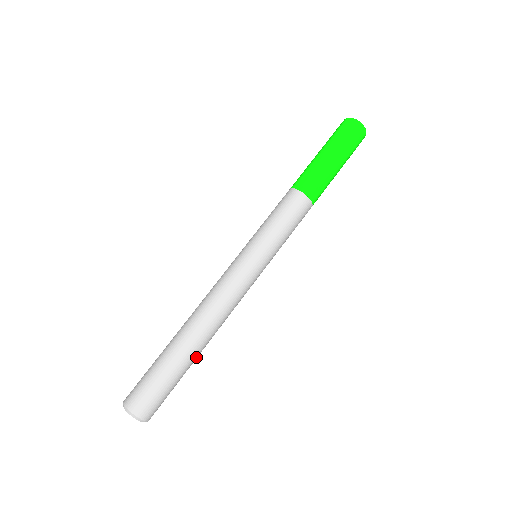
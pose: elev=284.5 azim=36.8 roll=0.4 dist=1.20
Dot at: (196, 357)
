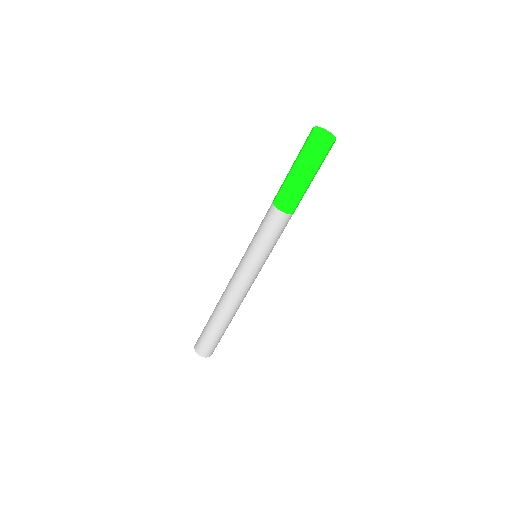
Dot at: occluded
